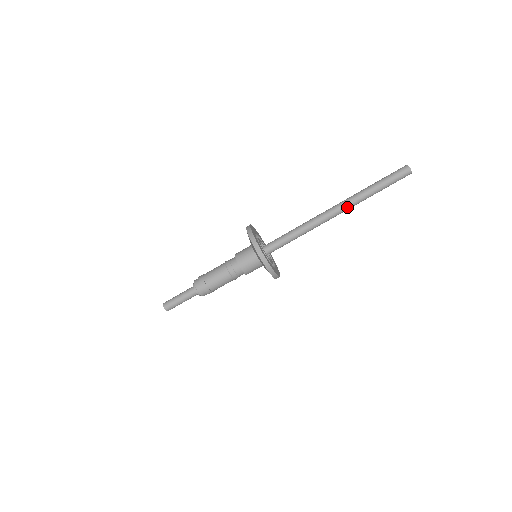
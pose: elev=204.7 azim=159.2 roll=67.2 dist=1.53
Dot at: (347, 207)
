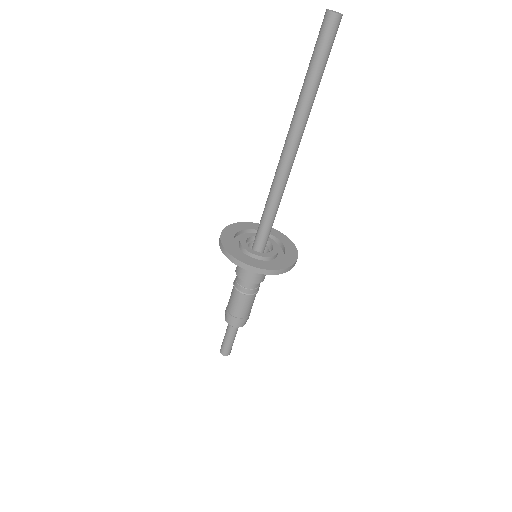
Dot at: (293, 131)
